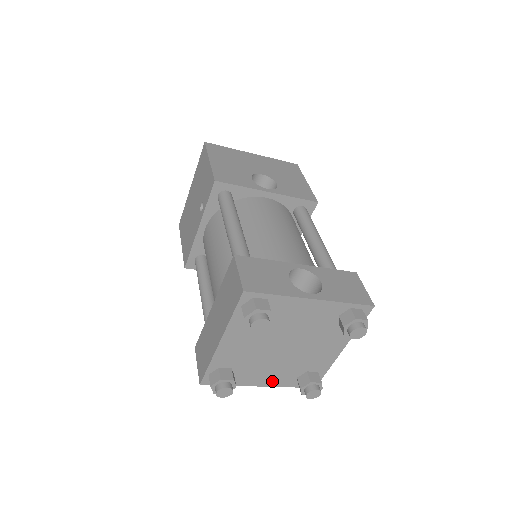
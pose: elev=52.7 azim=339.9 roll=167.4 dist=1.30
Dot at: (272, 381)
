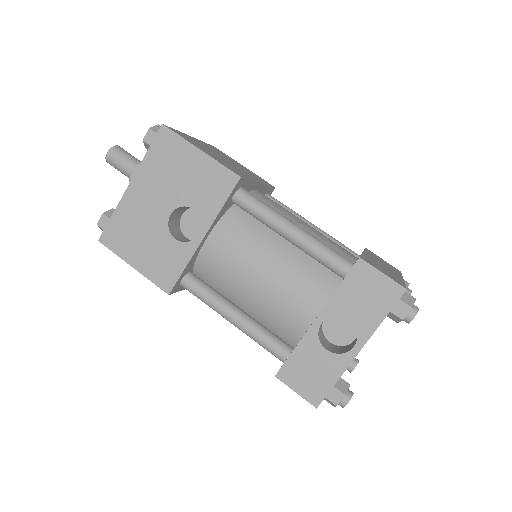
Dot at: occluded
